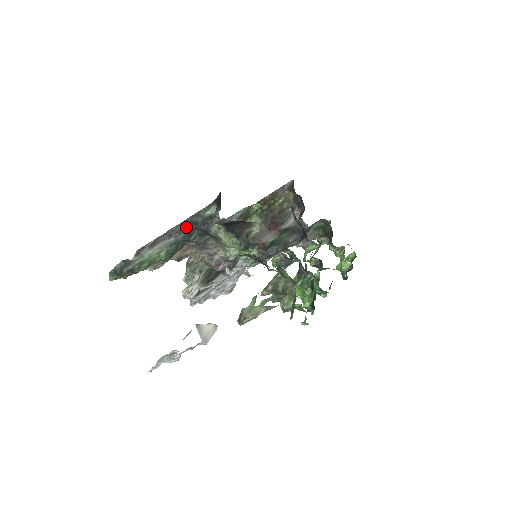
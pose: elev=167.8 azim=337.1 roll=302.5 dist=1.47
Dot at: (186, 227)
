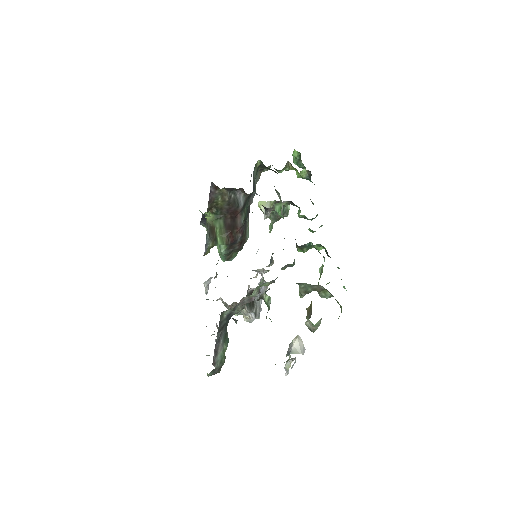
Dot at: (221, 330)
